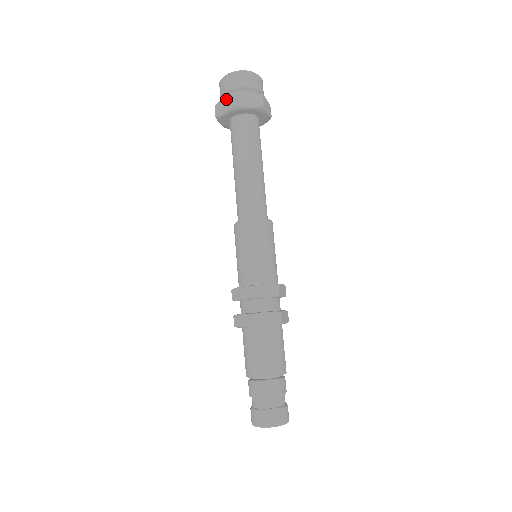
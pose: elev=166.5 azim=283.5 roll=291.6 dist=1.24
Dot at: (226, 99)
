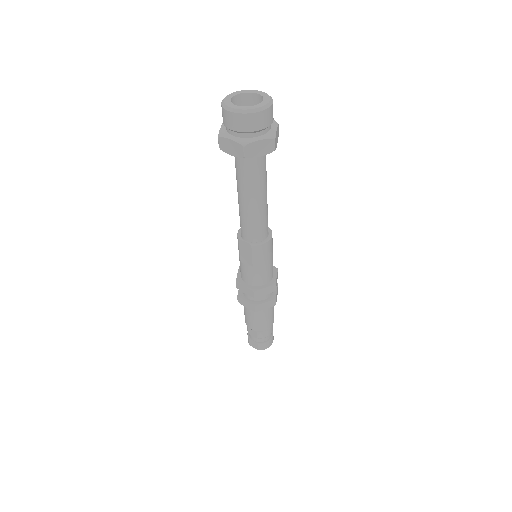
Dot at: (220, 132)
